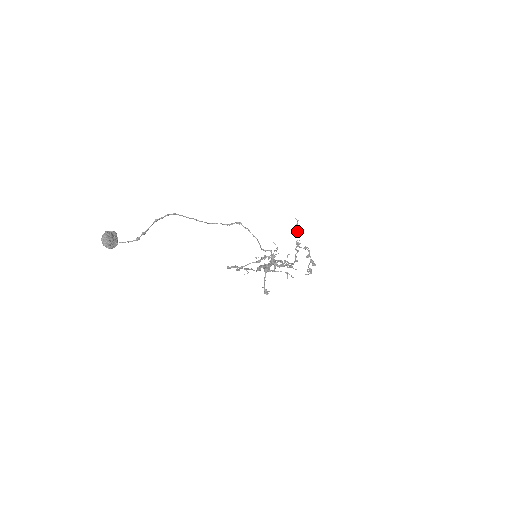
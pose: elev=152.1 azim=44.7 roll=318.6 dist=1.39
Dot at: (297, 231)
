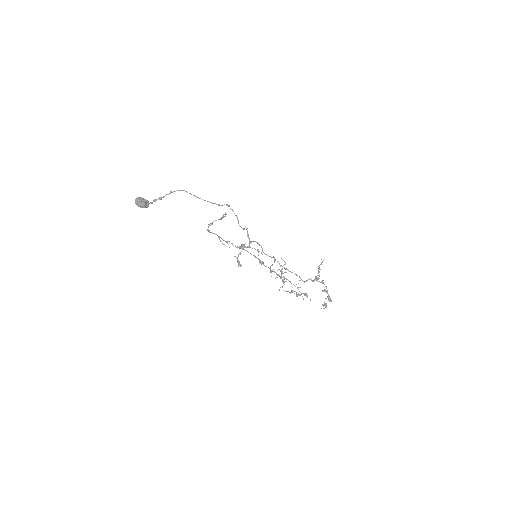
Dot at: (318, 268)
